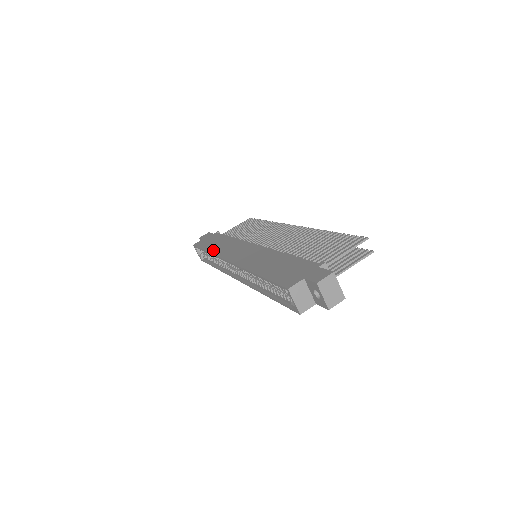
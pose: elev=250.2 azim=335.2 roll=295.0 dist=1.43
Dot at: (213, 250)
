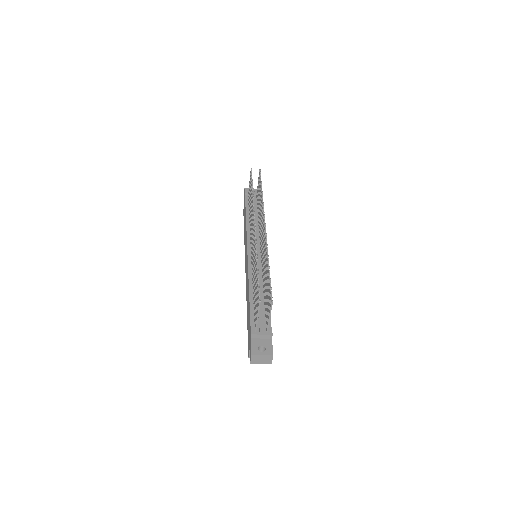
Dot at: (244, 239)
